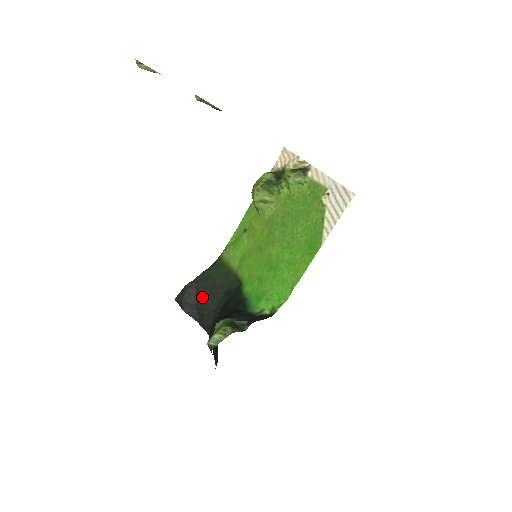
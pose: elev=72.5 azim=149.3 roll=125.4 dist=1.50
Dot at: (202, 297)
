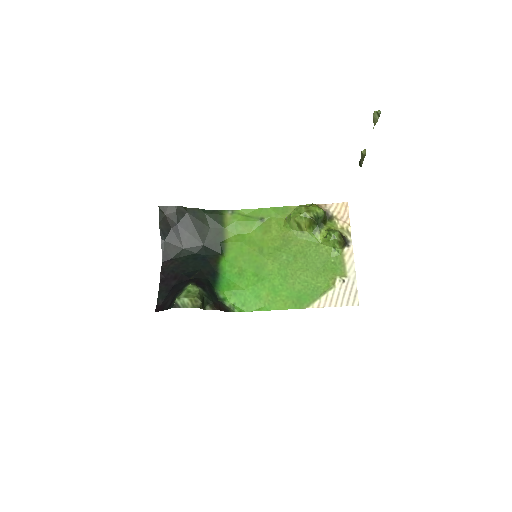
Dot at: (183, 229)
